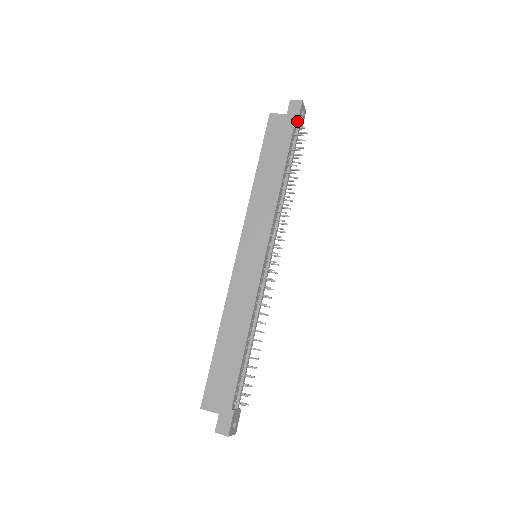
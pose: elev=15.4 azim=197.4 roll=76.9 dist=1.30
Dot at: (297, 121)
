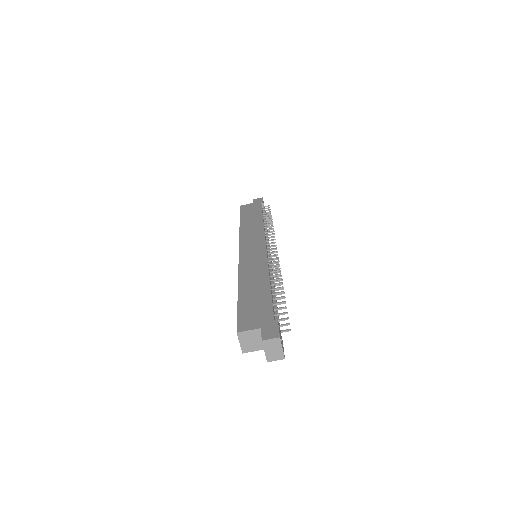
Dot at: (262, 204)
